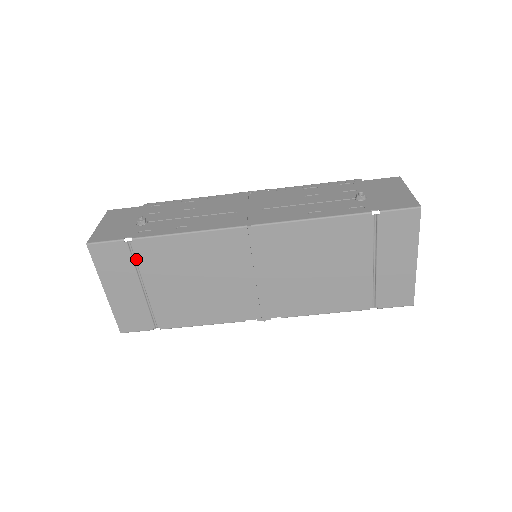
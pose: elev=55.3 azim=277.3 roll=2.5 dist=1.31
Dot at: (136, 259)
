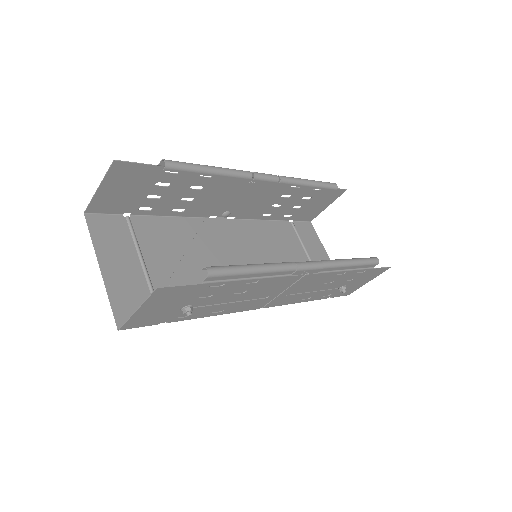
Dot at: occluded
